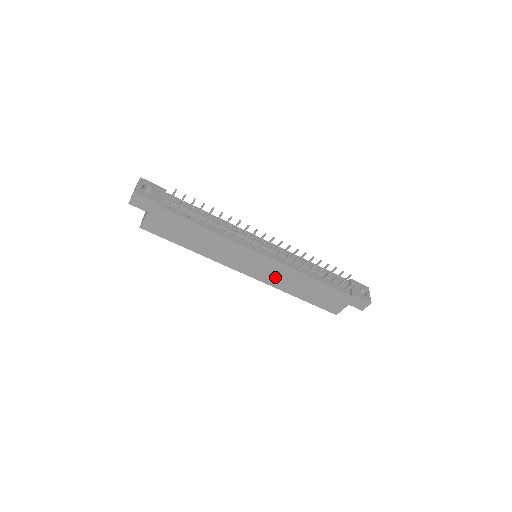
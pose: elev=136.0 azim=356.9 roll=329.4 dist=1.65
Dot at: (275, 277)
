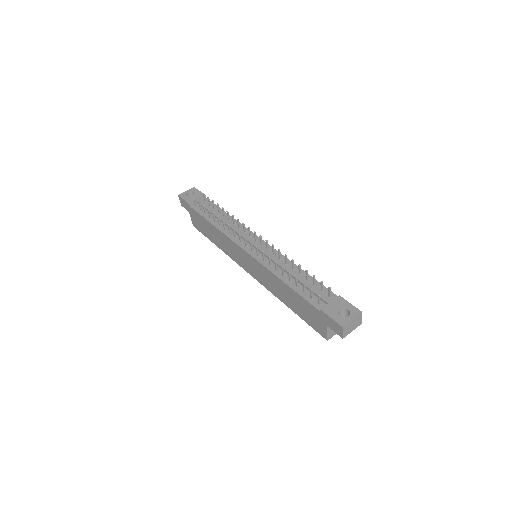
Dot at: (264, 278)
